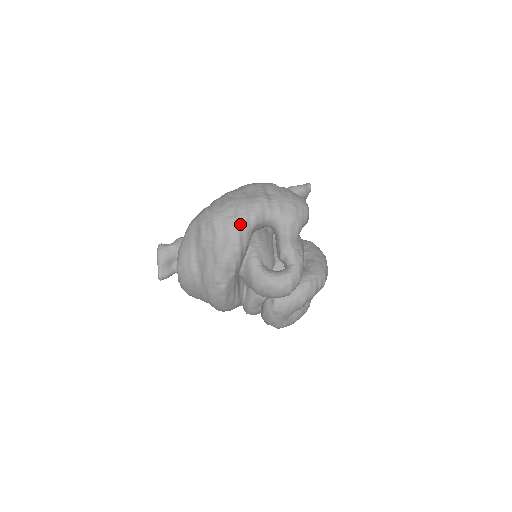
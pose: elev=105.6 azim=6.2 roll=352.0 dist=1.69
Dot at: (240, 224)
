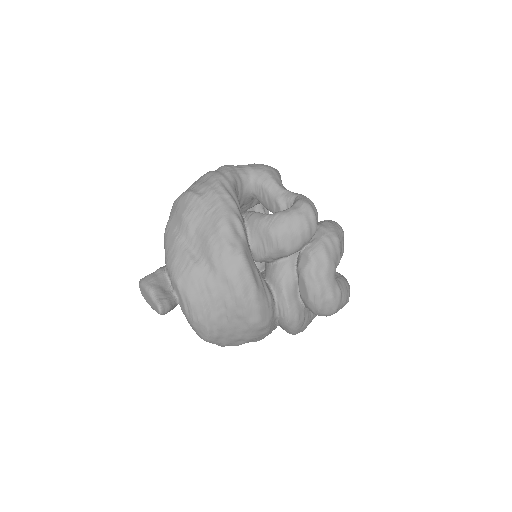
Dot at: (218, 179)
